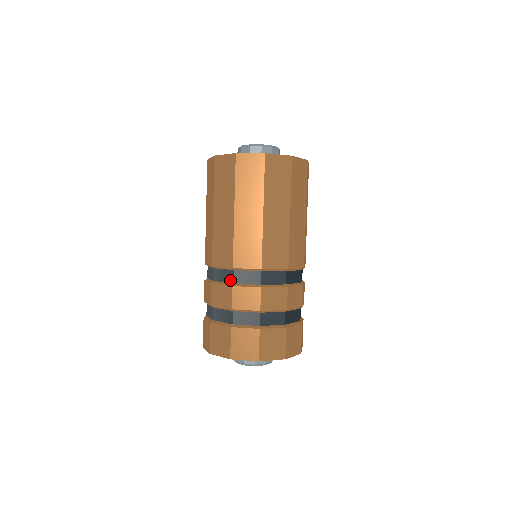
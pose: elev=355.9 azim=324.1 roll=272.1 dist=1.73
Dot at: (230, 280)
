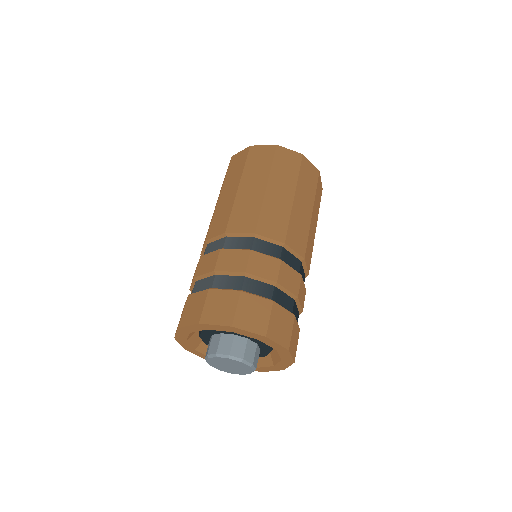
Dot at: (247, 246)
